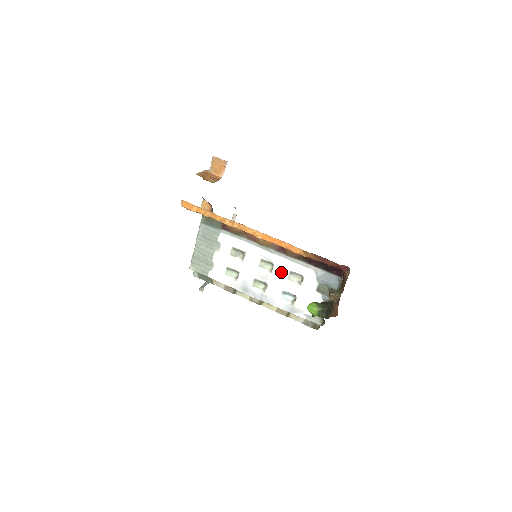
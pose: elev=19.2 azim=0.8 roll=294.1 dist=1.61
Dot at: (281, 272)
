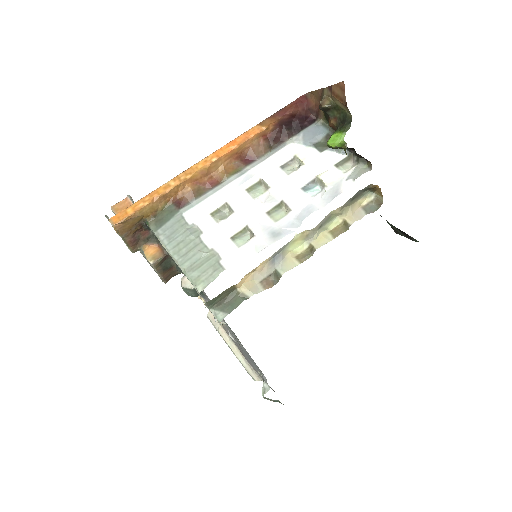
Dot at: (275, 176)
